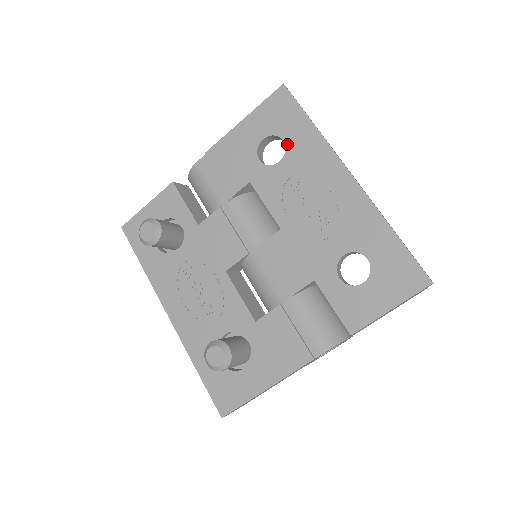
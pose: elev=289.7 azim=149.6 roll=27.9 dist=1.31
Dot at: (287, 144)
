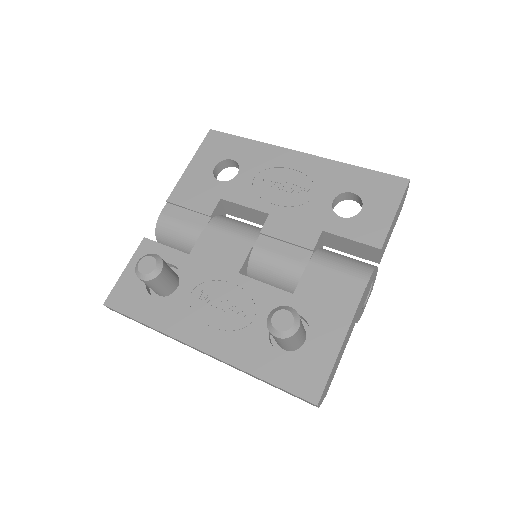
Dot at: (237, 160)
